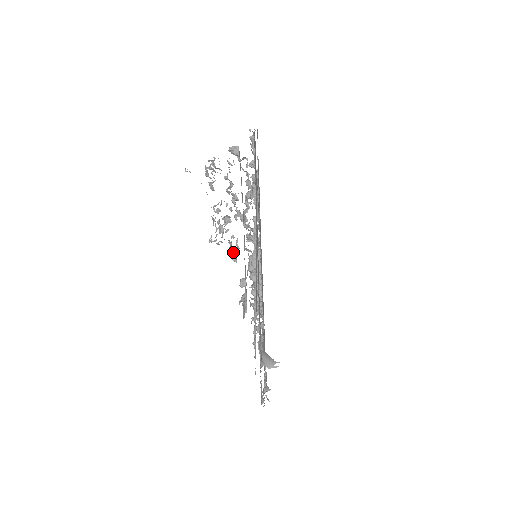
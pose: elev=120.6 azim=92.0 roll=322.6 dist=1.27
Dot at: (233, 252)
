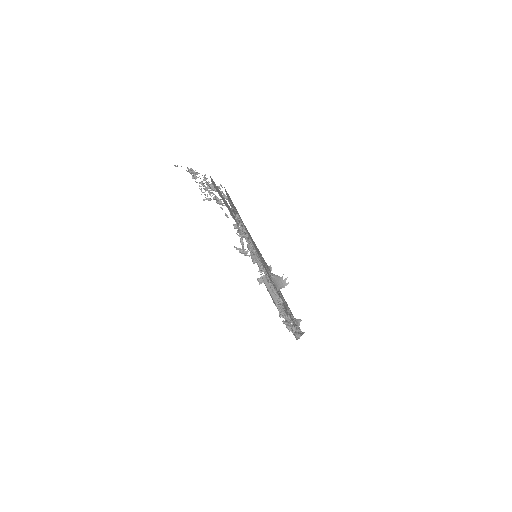
Dot at: (217, 198)
